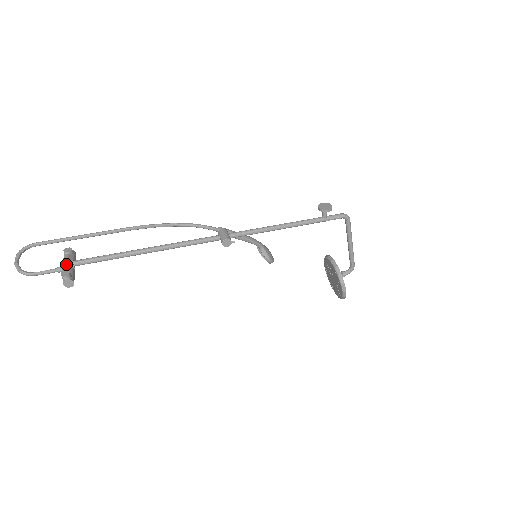
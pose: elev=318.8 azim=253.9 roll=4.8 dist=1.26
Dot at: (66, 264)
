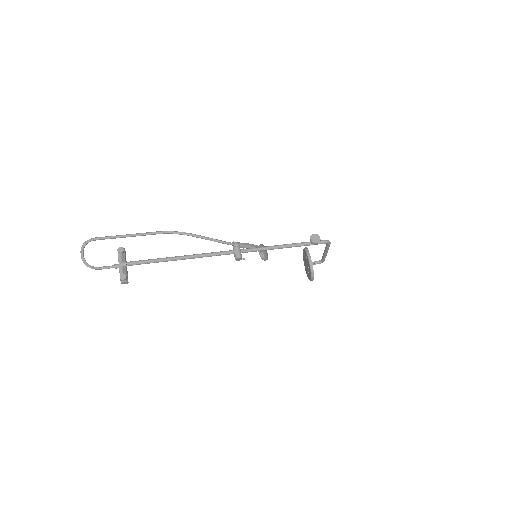
Dot at: (122, 266)
